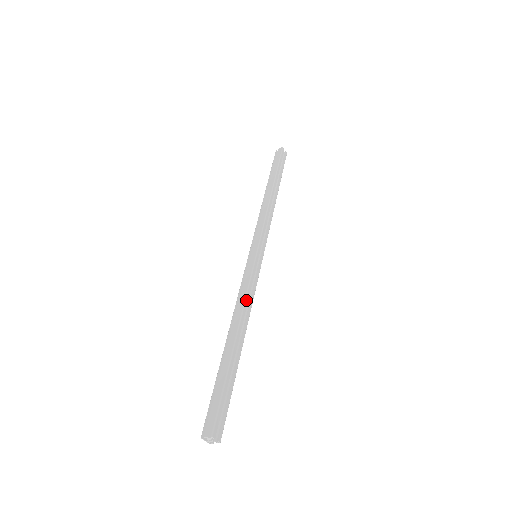
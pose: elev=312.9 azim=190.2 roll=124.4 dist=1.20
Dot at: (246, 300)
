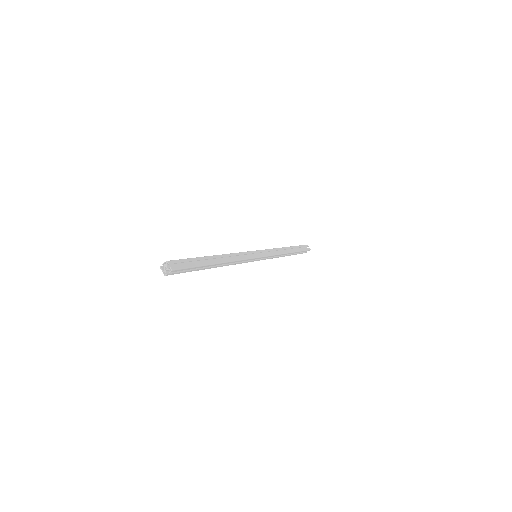
Dot at: (234, 254)
